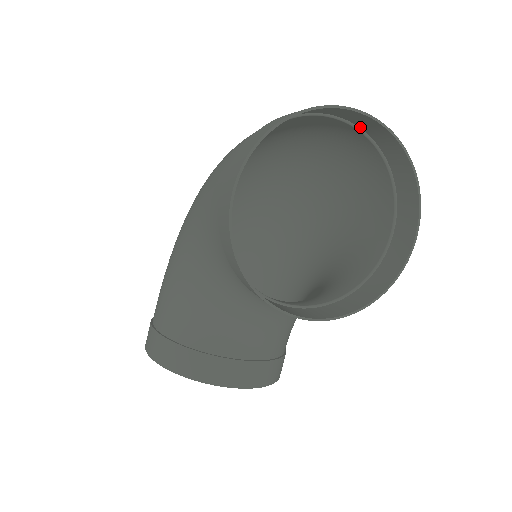
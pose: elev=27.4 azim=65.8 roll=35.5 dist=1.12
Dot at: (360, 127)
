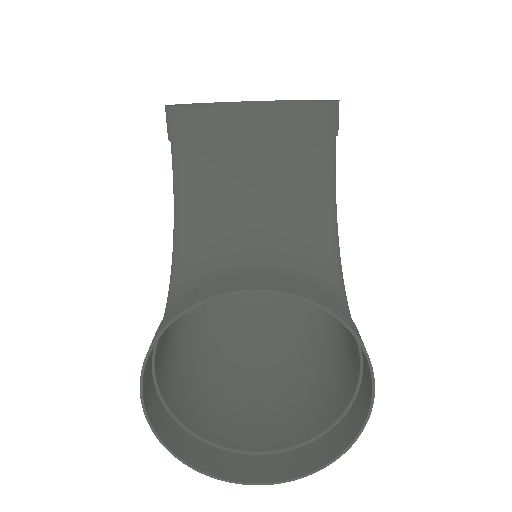
Dot at: occluded
